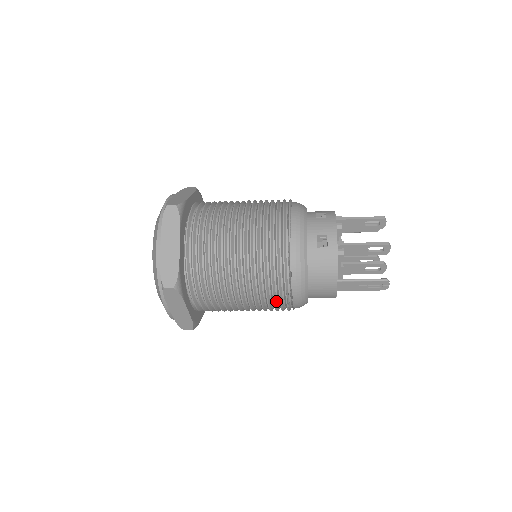
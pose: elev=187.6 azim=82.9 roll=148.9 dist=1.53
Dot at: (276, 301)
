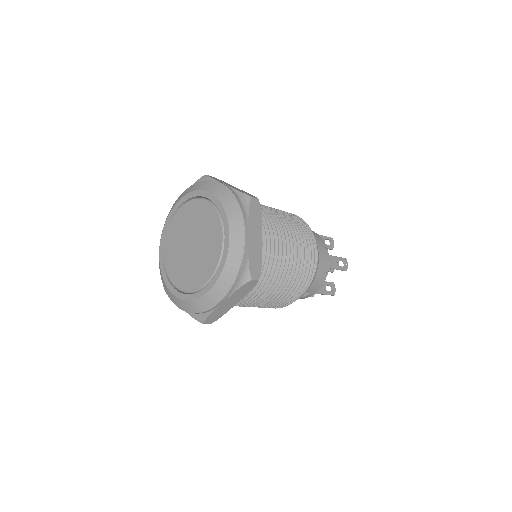
Dot at: (307, 255)
